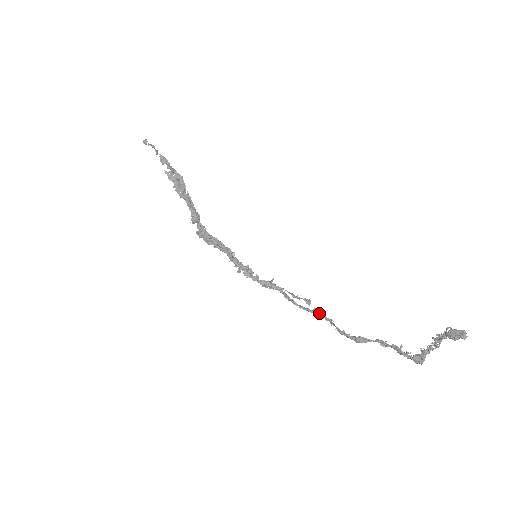
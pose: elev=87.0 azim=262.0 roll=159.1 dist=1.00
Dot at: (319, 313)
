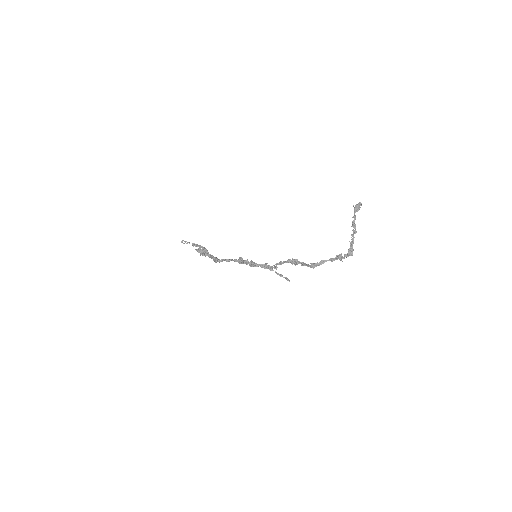
Dot at: (296, 259)
